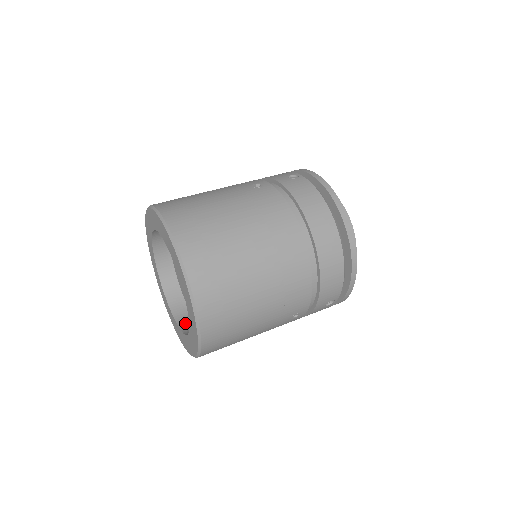
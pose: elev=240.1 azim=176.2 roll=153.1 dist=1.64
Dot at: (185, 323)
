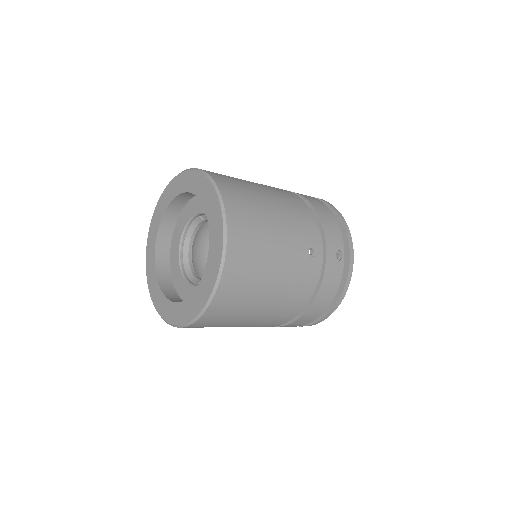
Dot at: (162, 252)
